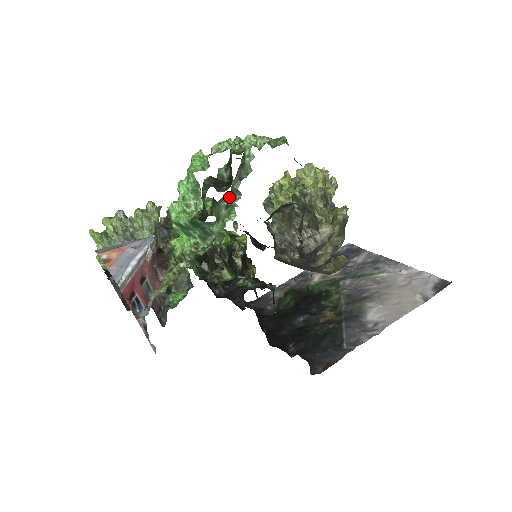
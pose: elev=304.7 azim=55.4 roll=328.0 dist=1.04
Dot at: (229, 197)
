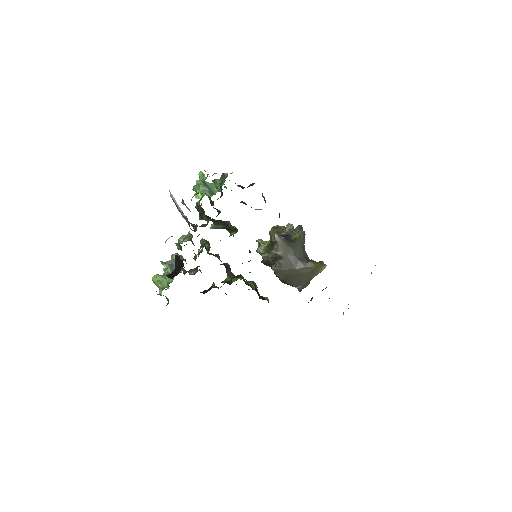
Dot at: (220, 182)
